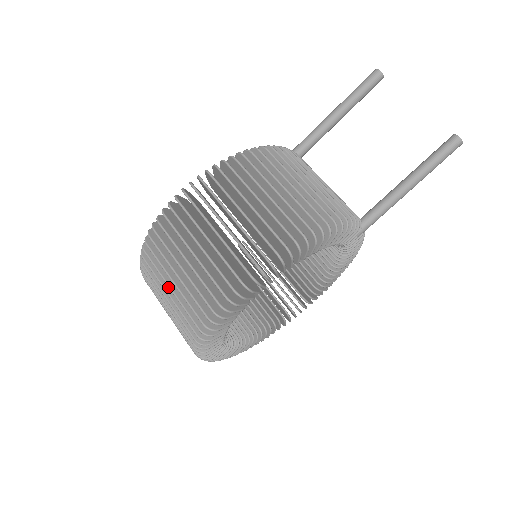
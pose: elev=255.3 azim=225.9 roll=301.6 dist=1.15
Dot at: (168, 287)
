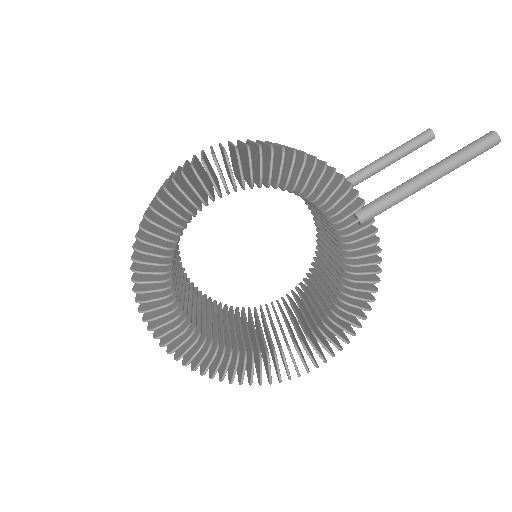
Dot at: occluded
